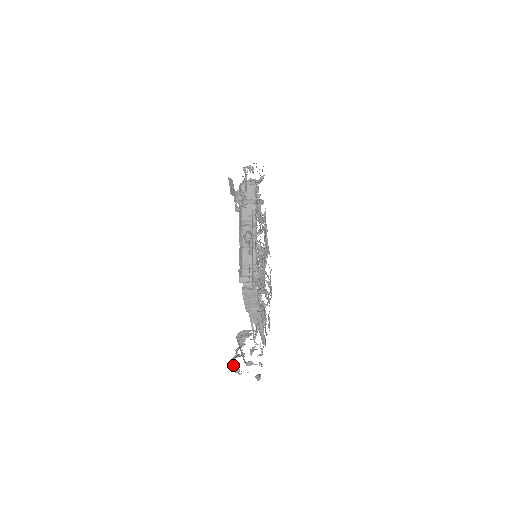
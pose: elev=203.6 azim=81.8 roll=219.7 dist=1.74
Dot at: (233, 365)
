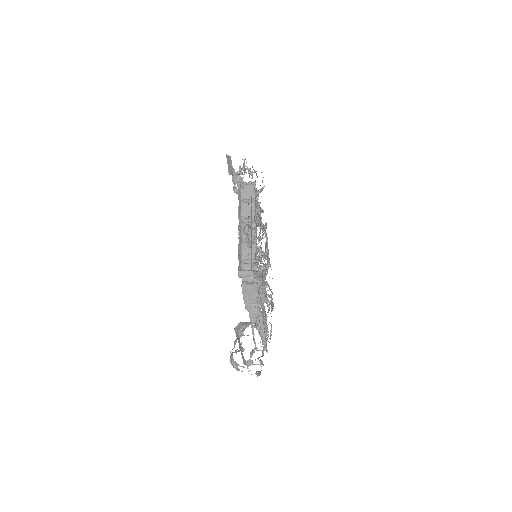
Dot at: (231, 360)
